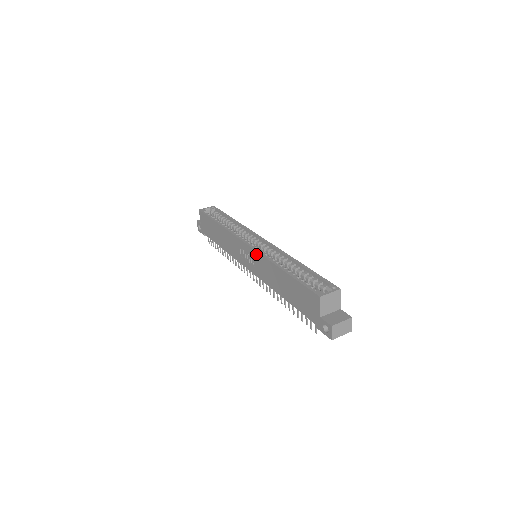
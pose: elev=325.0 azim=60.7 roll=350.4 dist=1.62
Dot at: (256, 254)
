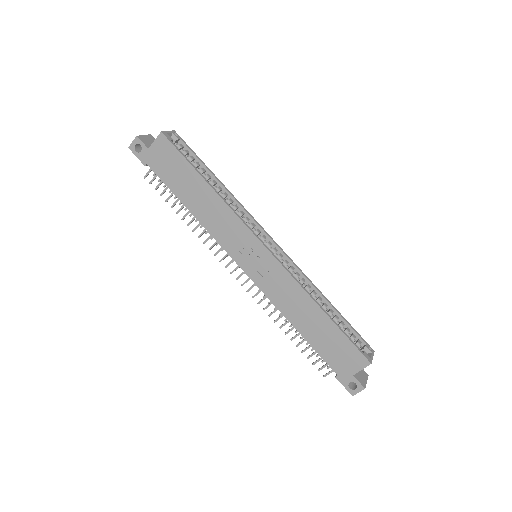
Dot at: (281, 269)
